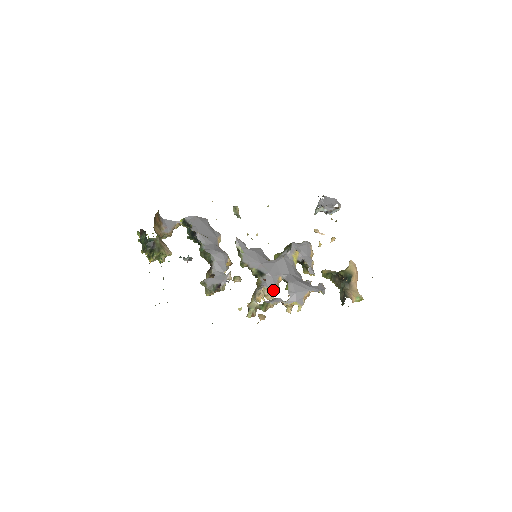
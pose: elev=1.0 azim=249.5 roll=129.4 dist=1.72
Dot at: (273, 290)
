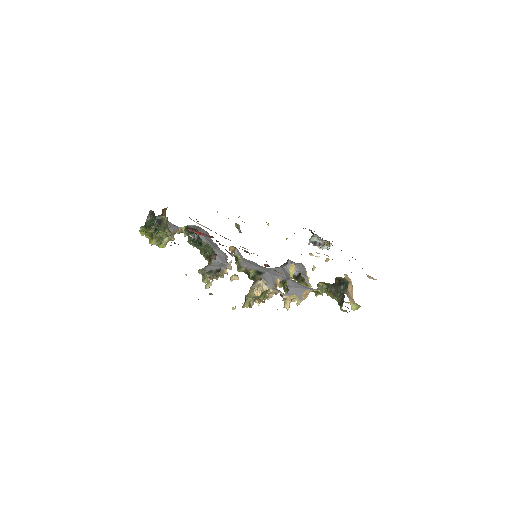
Dot at: (272, 285)
